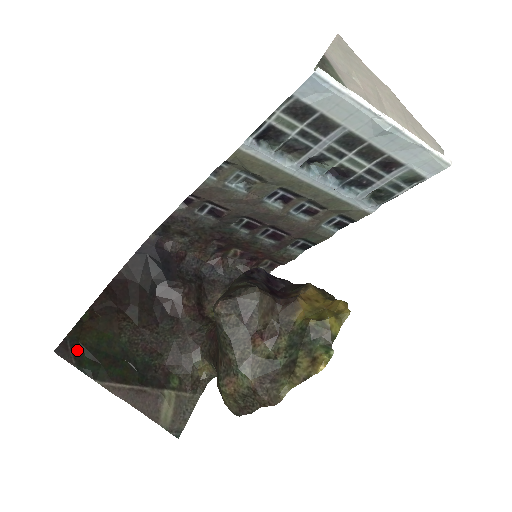
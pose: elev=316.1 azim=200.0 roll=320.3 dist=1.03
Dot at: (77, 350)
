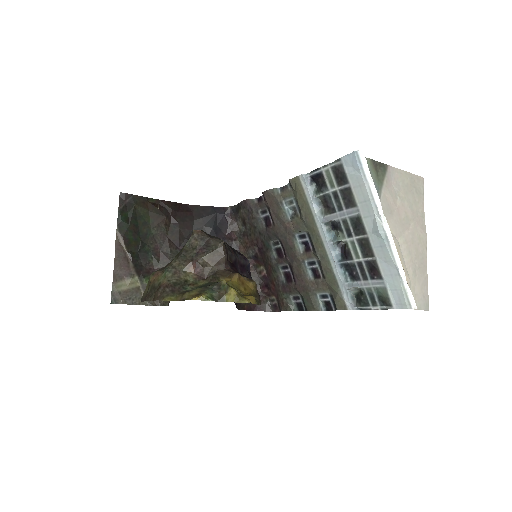
Dot at: (129, 206)
